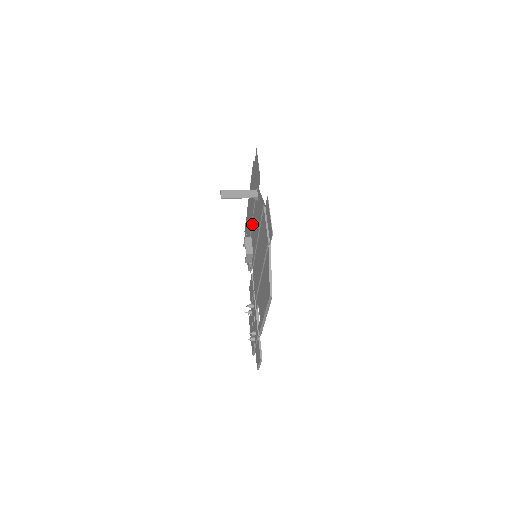
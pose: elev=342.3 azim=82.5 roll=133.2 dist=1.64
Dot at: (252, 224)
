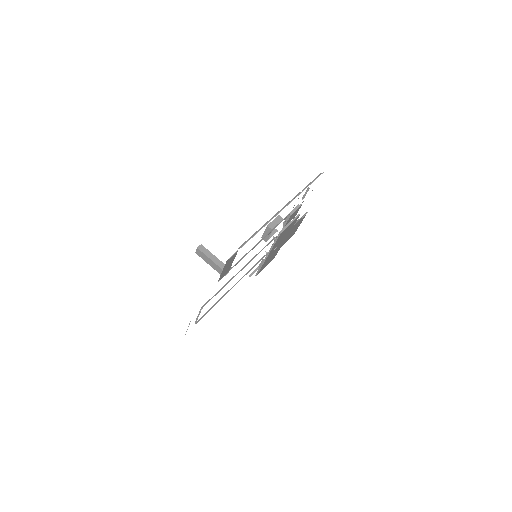
Dot at: (262, 239)
